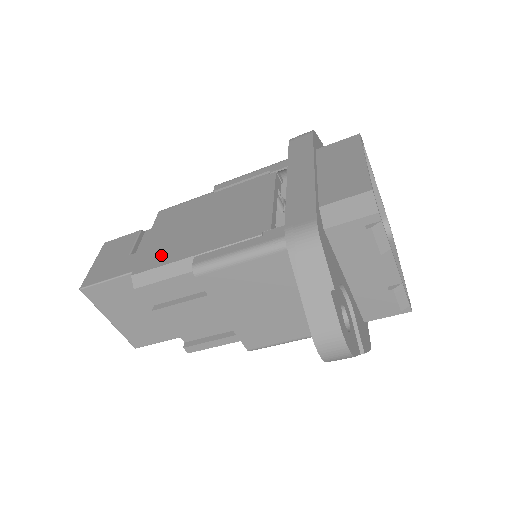
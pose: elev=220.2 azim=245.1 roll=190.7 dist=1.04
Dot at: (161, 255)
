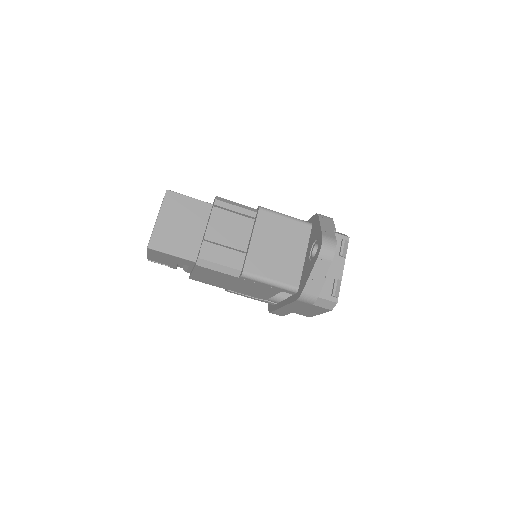
Dot at: occluded
